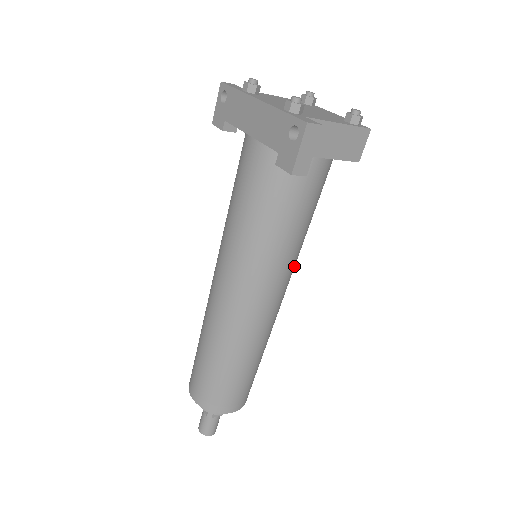
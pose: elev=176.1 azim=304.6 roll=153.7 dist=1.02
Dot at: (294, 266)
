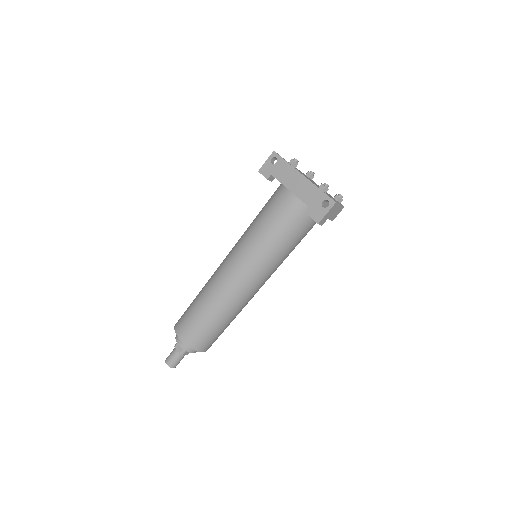
Dot at: occluded
